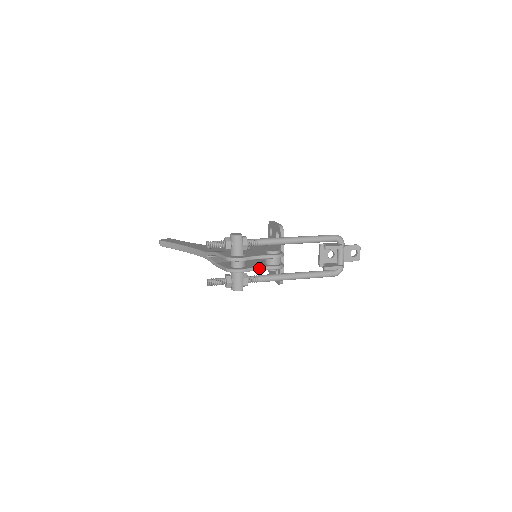
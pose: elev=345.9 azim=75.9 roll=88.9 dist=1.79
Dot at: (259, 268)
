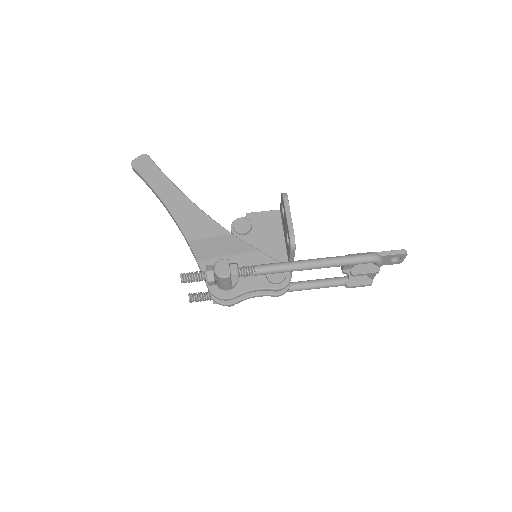
Dot at: (254, 296)
